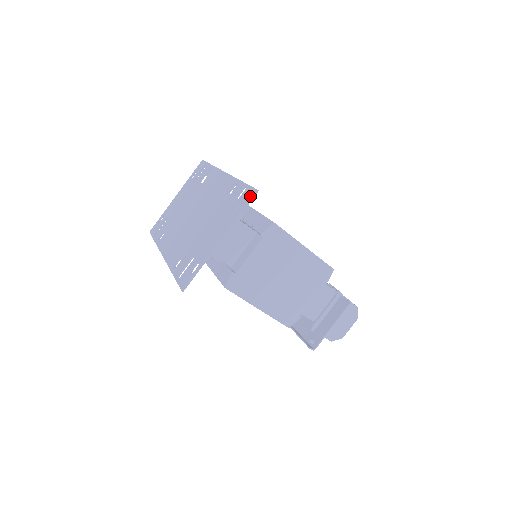
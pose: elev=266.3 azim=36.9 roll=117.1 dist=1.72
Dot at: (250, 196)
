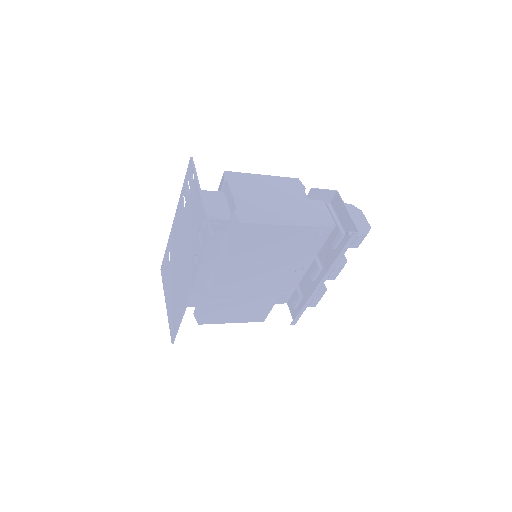
Dot at: (191, 164)
